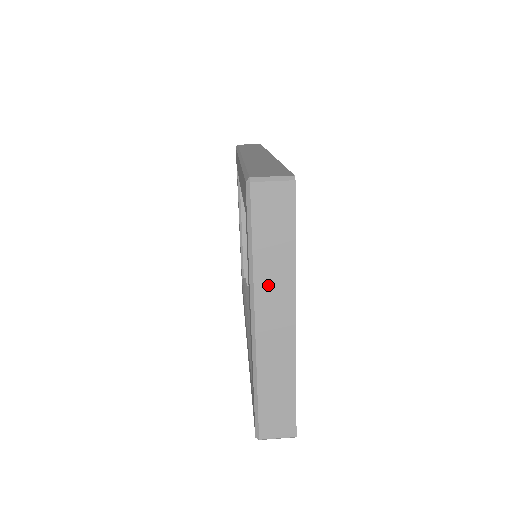
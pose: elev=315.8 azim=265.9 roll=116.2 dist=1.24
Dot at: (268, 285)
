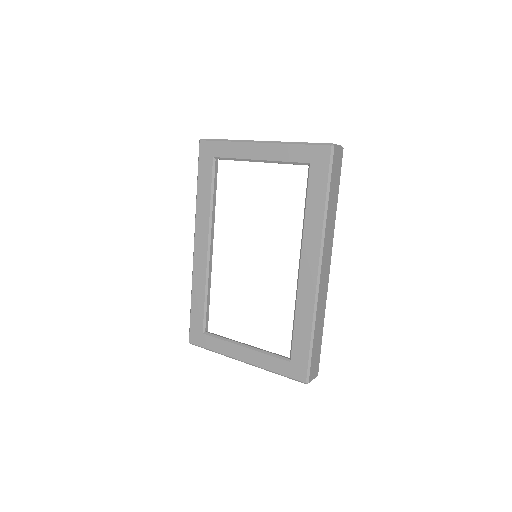
Dot at: occluded
